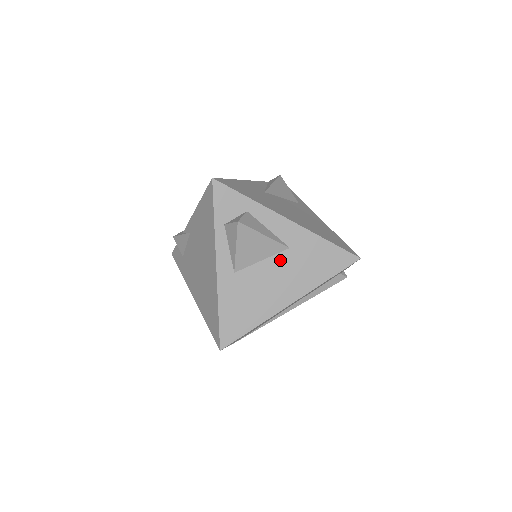
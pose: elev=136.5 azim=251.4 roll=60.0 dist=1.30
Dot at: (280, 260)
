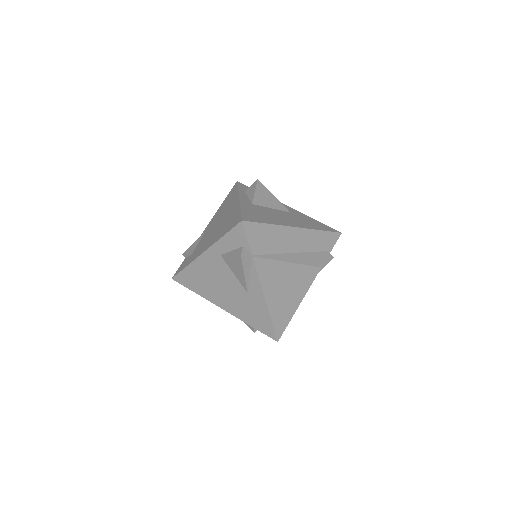
Dot at: (284, 213)
